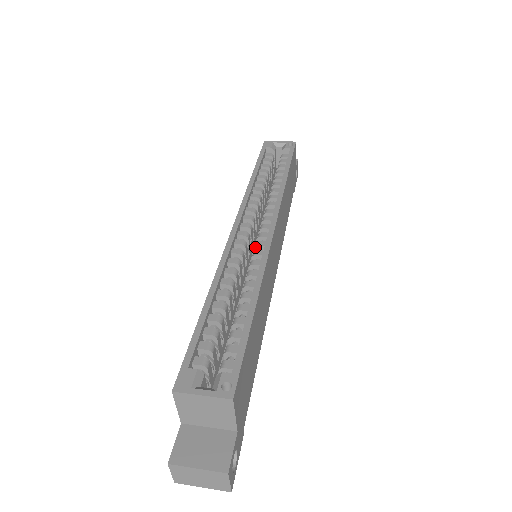
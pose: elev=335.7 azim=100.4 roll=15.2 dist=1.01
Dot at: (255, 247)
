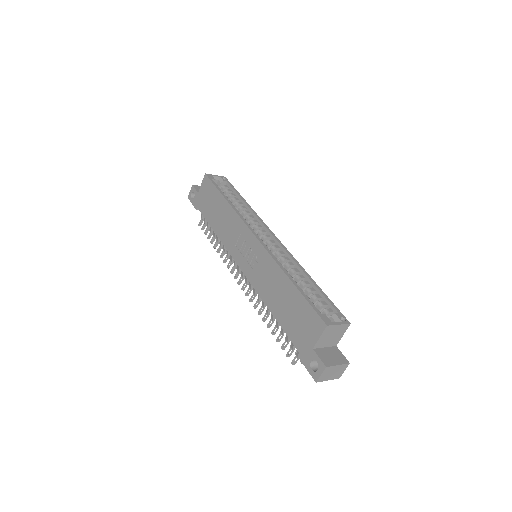
Dot at: (274, 249)
